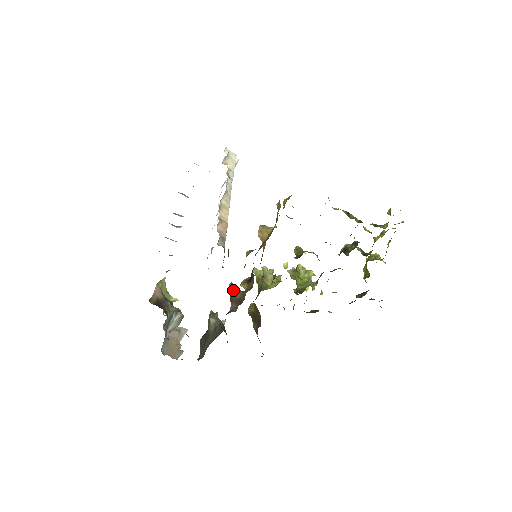
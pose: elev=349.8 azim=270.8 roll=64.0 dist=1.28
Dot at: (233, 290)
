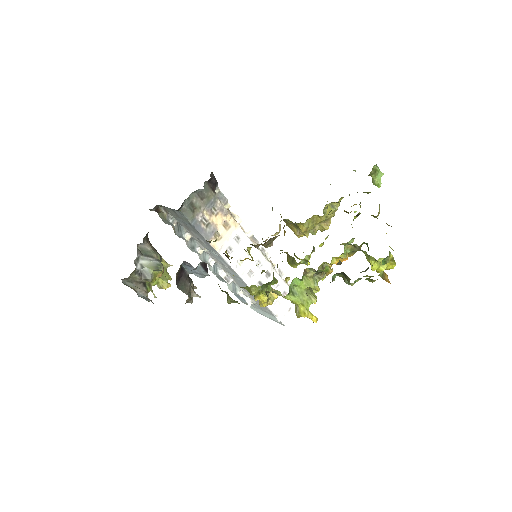
Dot at: occluded
